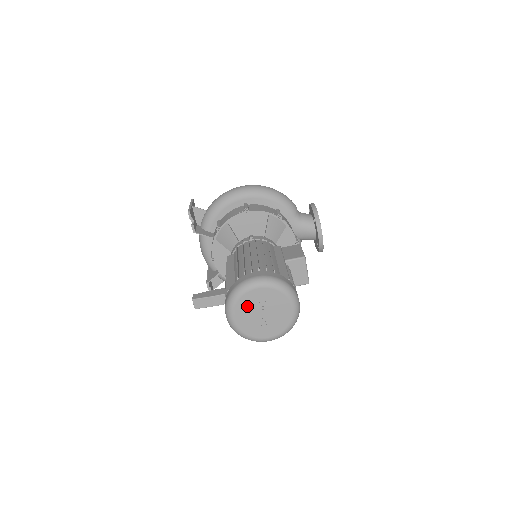
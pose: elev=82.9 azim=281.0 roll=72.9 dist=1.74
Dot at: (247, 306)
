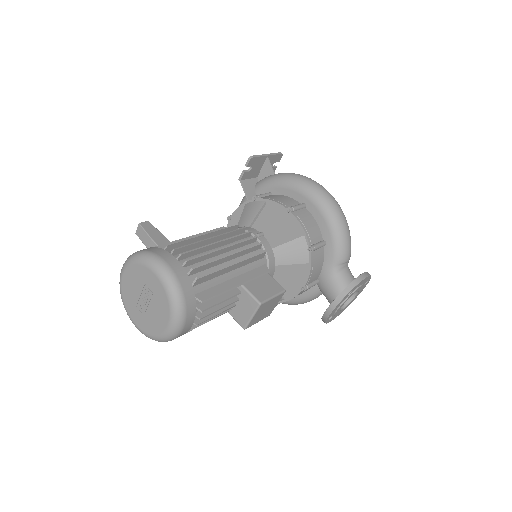
Dot at: (138, 277)
